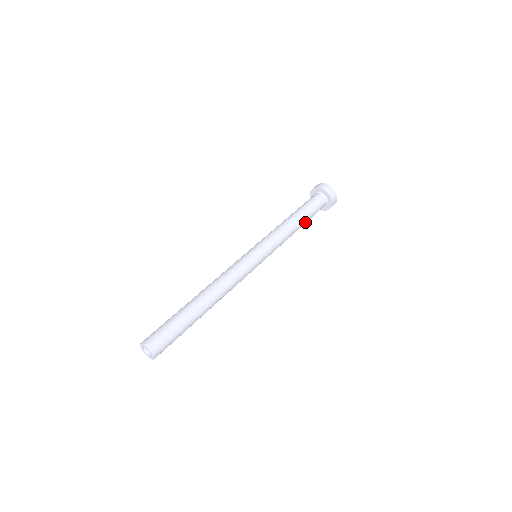
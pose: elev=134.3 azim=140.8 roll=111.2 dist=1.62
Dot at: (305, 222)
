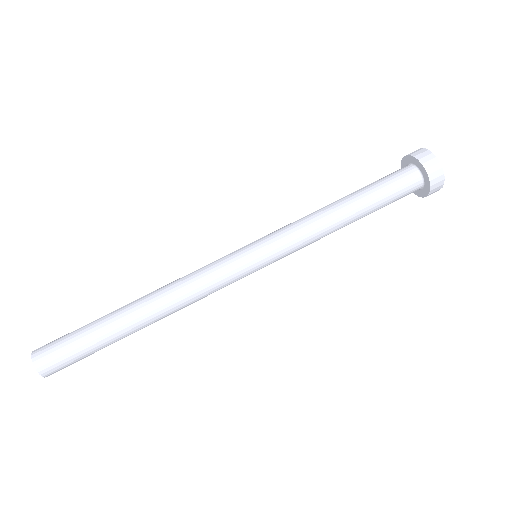
Dot at: (366, 211)
